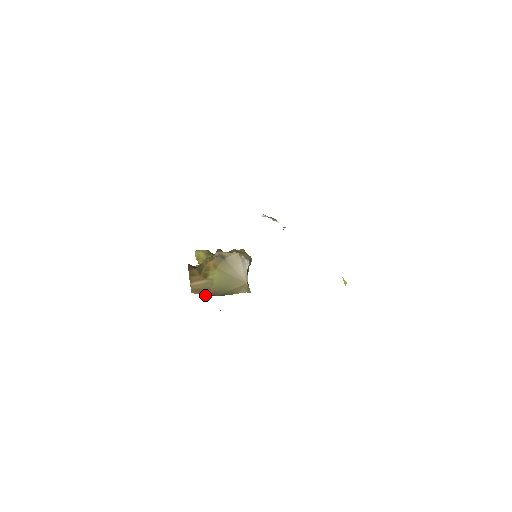
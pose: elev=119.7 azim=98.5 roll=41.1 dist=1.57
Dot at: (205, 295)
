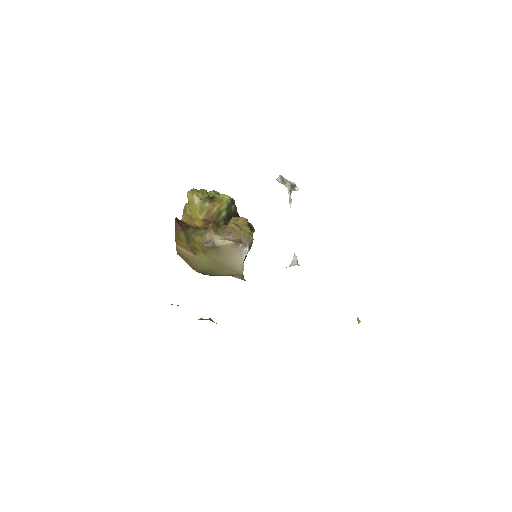
Dot at: occluded
